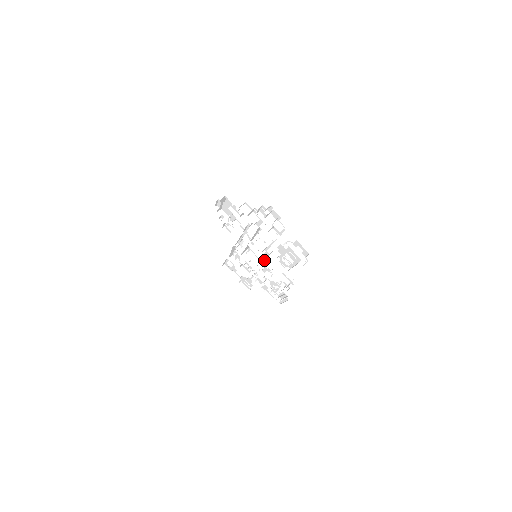
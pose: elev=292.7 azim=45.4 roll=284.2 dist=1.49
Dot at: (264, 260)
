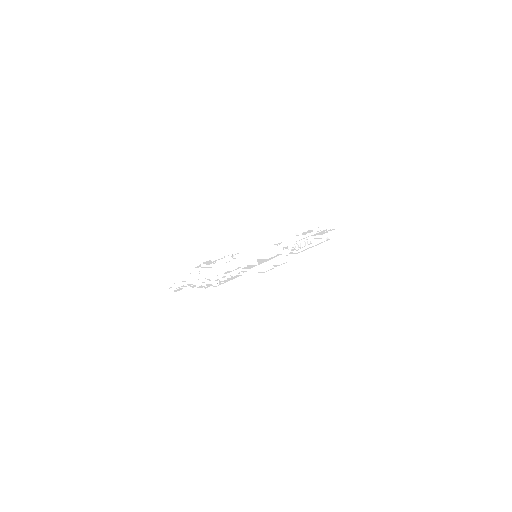
Dot at: (250, 263)
